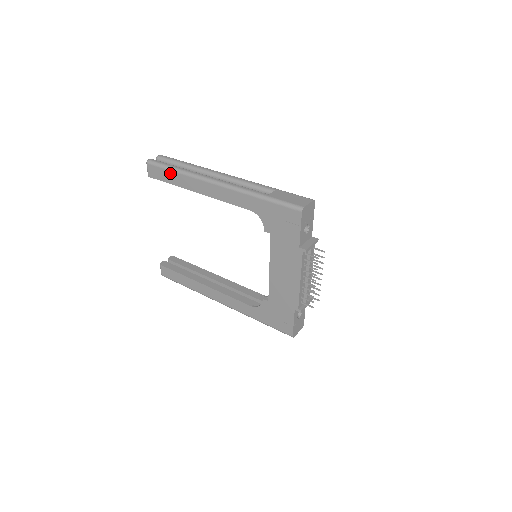
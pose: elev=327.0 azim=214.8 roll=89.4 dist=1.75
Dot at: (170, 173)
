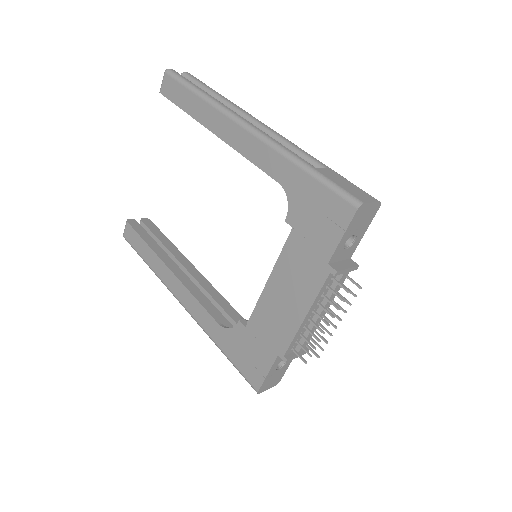
Dot at: (189, 94)
